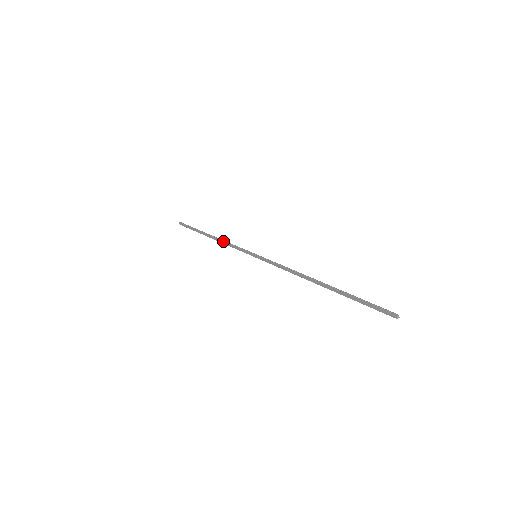
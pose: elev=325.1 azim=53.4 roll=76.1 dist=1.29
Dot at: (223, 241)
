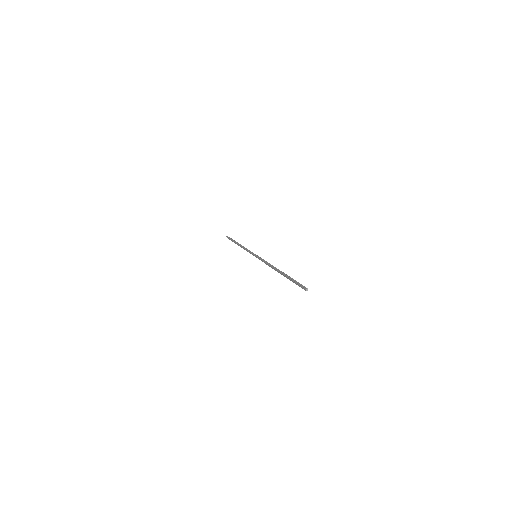
Dot at: (243, 247)
